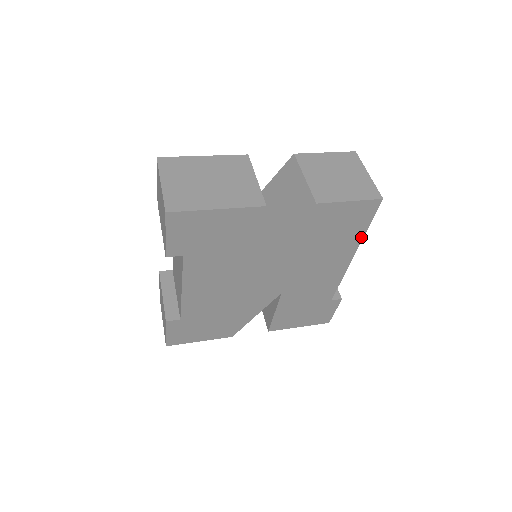
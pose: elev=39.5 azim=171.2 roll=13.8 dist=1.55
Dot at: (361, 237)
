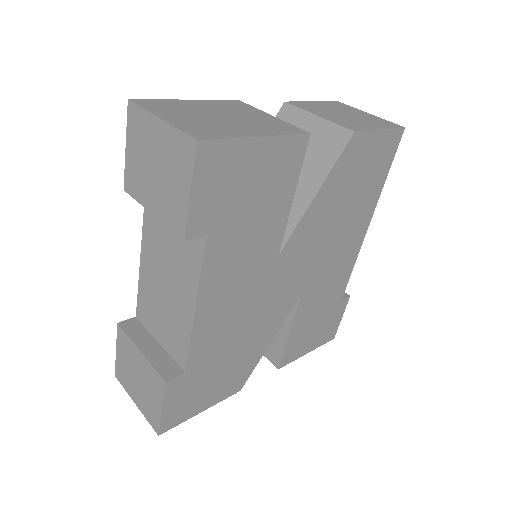
Dot at: (380, 191)
